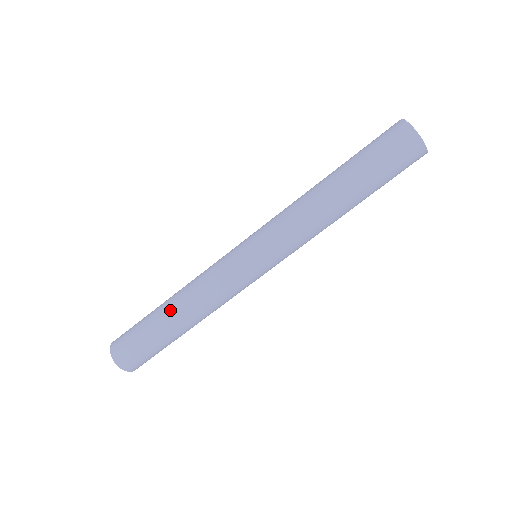
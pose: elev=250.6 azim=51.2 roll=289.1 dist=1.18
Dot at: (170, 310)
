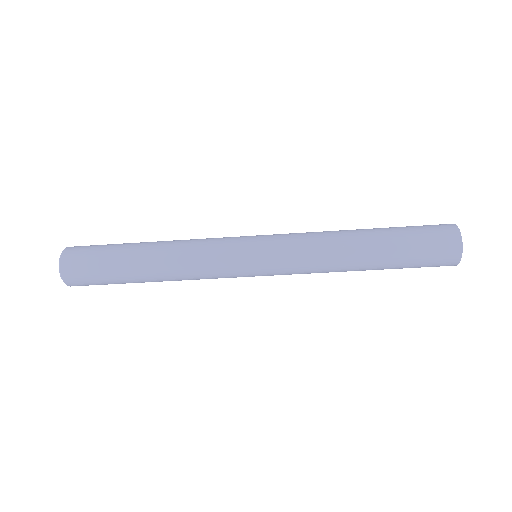
Dot at: (147, 262)
